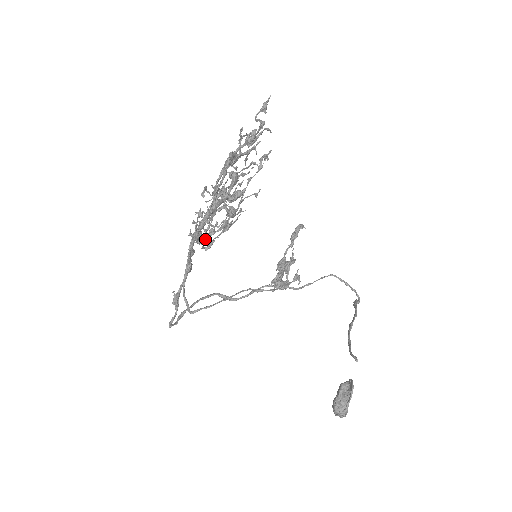
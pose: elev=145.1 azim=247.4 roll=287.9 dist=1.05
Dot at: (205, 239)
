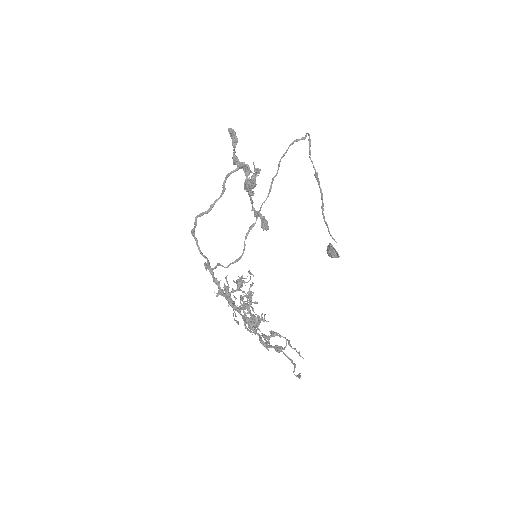
Dot at: (244, 309)
